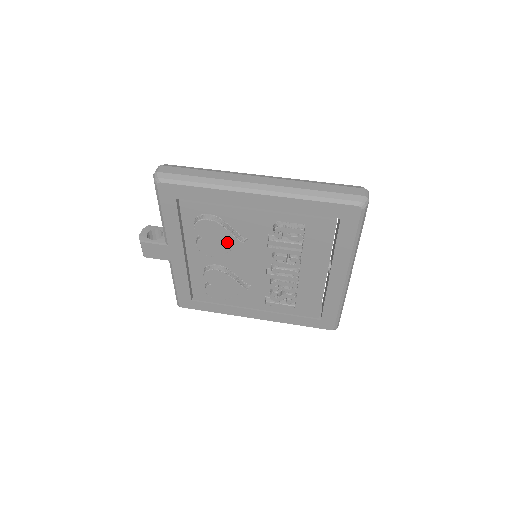
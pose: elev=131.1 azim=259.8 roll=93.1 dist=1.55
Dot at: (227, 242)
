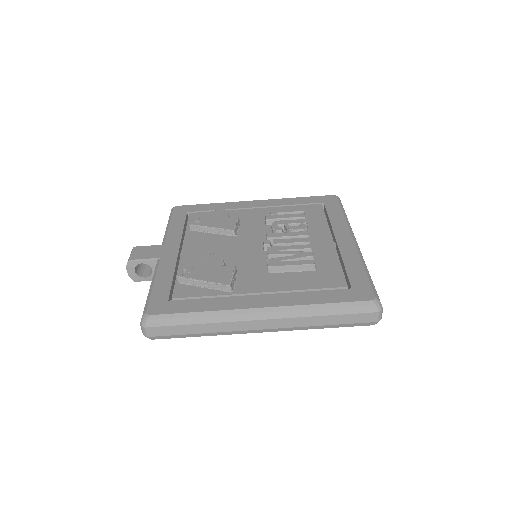
Dot at: occluded
